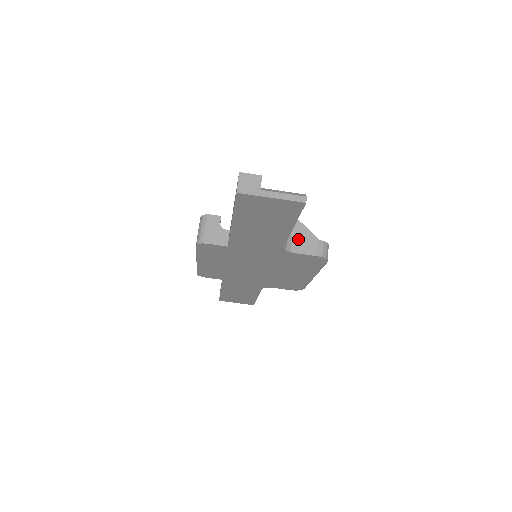
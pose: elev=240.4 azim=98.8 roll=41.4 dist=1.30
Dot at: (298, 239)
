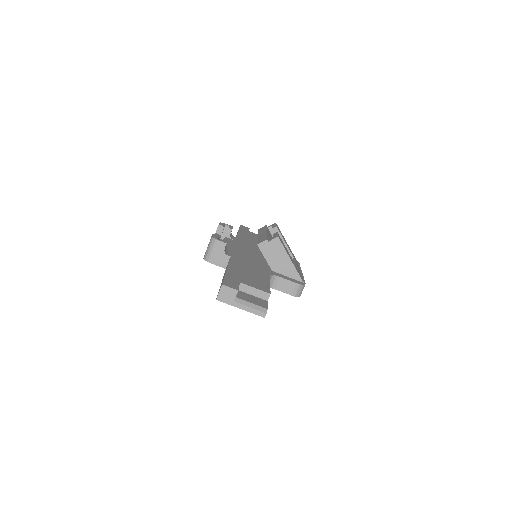
Dot at: (280, 279)
